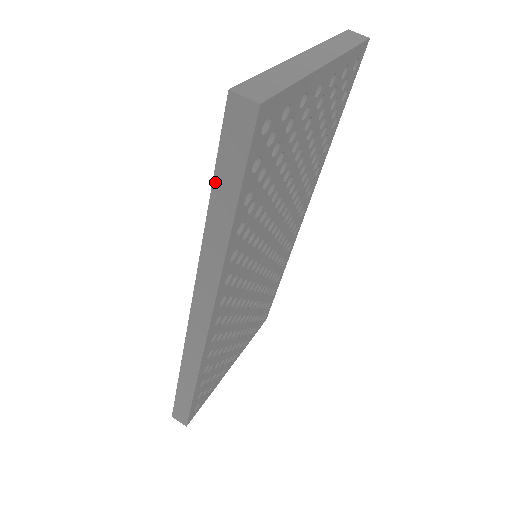
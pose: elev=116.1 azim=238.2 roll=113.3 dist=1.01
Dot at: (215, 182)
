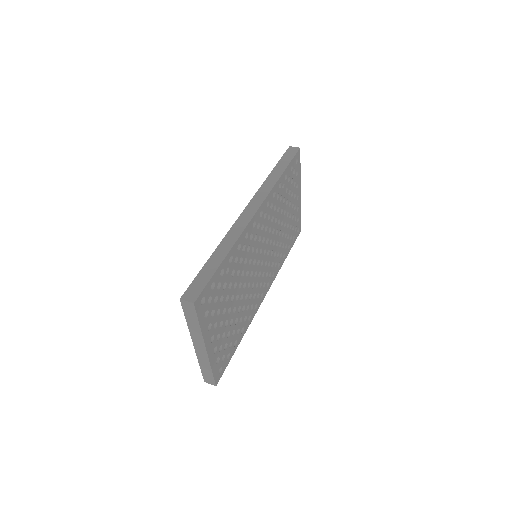
Dot at: (278, 164)
